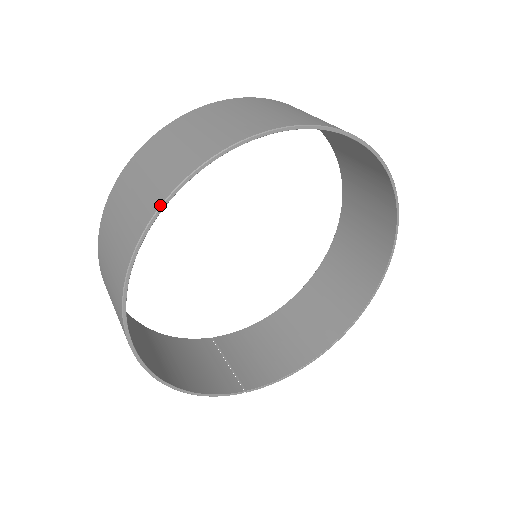
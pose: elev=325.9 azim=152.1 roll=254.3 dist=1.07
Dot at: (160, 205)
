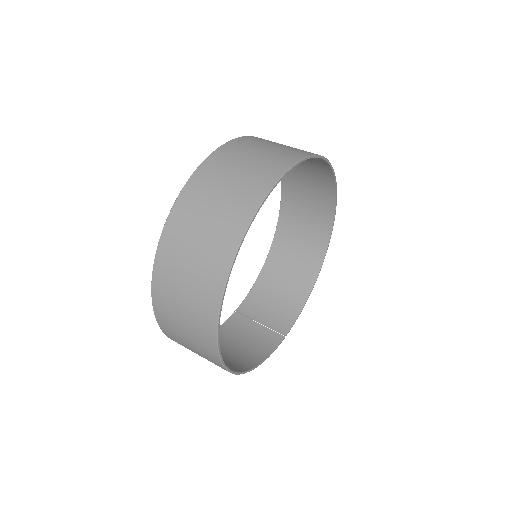
Dot at: (222, 294)
